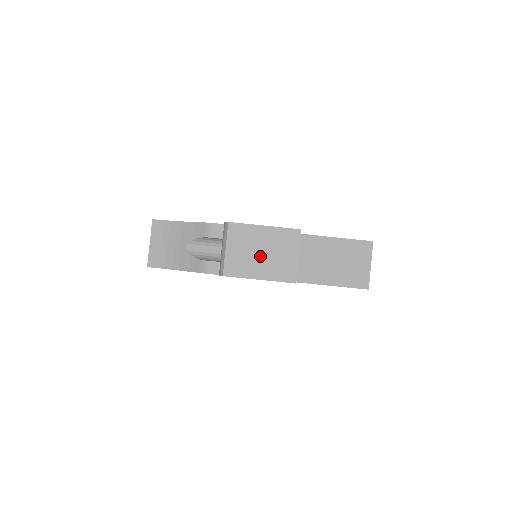
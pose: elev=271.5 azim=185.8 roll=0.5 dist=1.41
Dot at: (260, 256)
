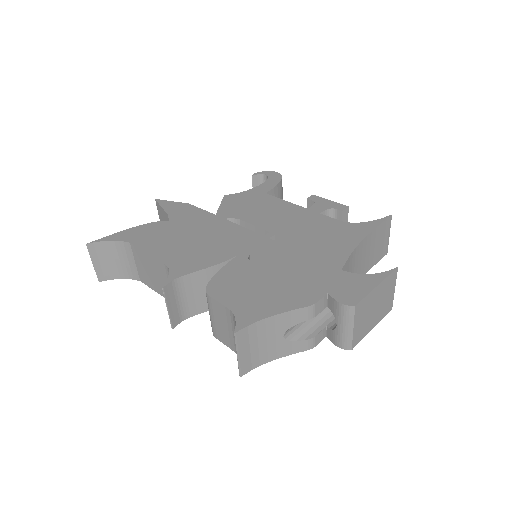
Dot at: (374, 312)
